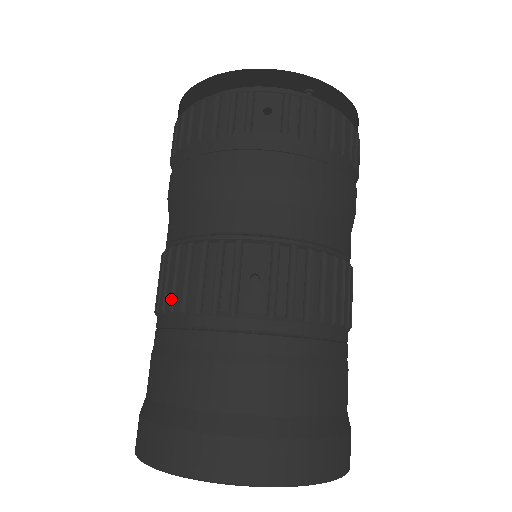
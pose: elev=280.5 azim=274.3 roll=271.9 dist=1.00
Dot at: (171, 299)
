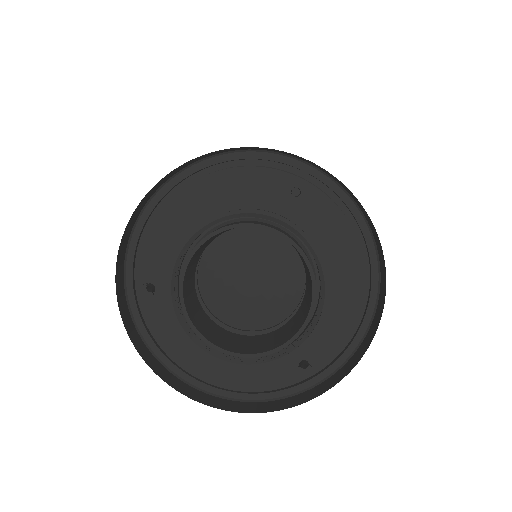
Dot at: occluded
